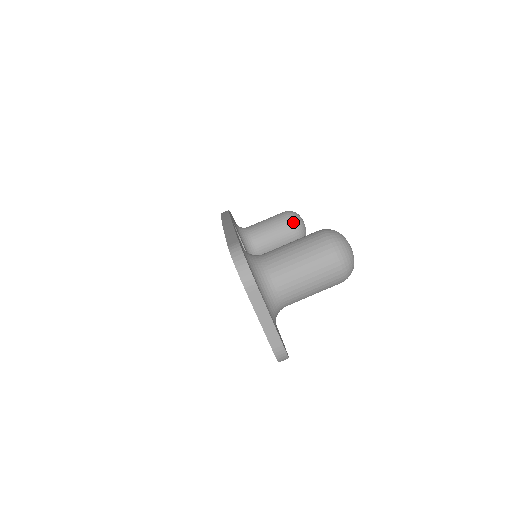
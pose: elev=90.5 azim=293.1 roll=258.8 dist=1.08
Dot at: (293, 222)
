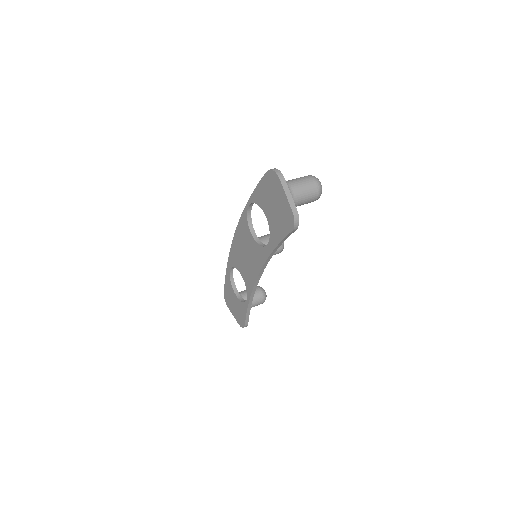
Dot at: occluded
